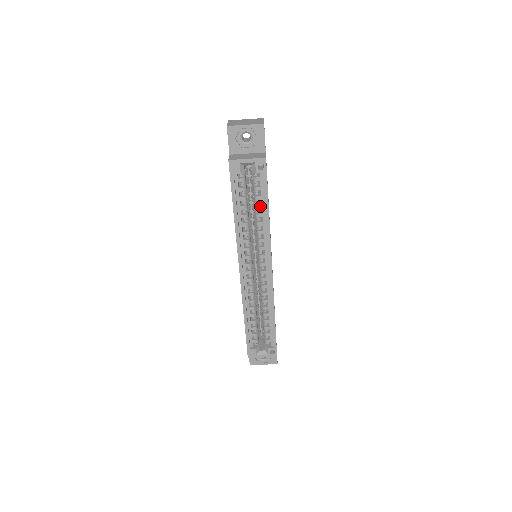
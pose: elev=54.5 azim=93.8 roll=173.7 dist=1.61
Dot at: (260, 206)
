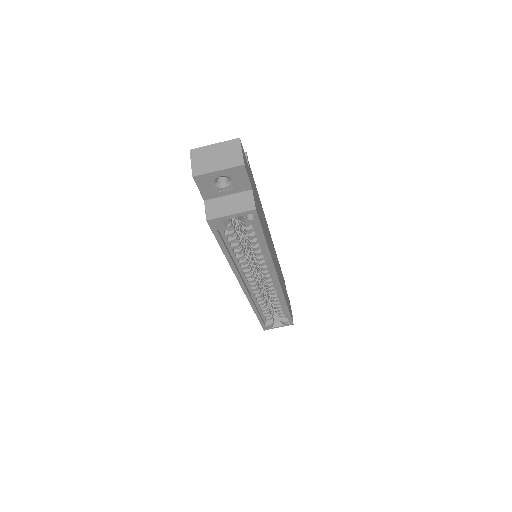
Dot at: (256, 242)
